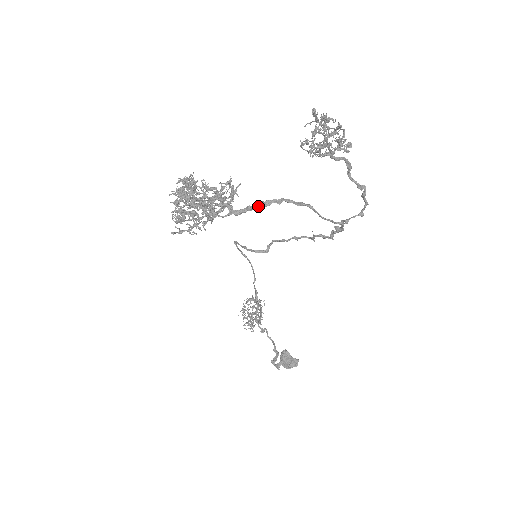
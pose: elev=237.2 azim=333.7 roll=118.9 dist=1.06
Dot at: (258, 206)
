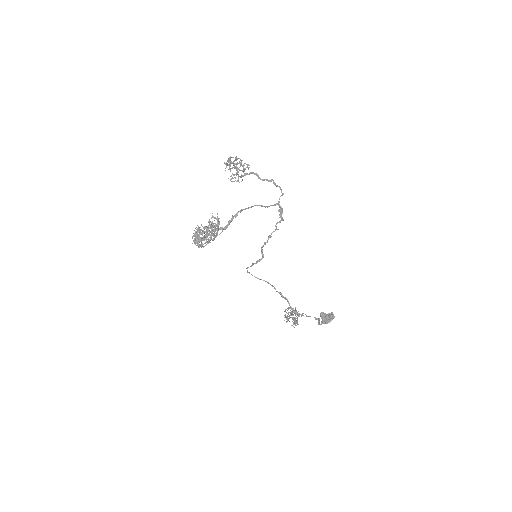
Dot at: (232, 218)
